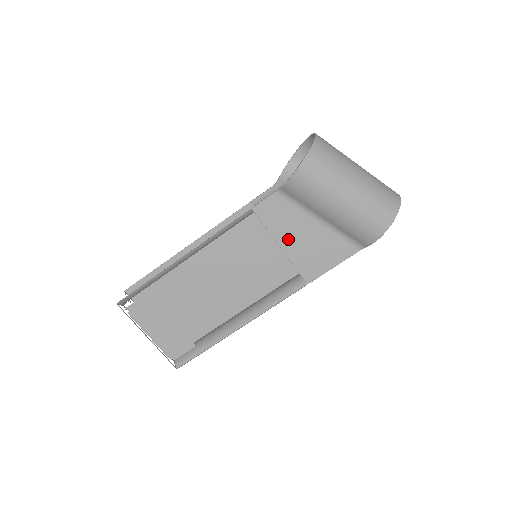
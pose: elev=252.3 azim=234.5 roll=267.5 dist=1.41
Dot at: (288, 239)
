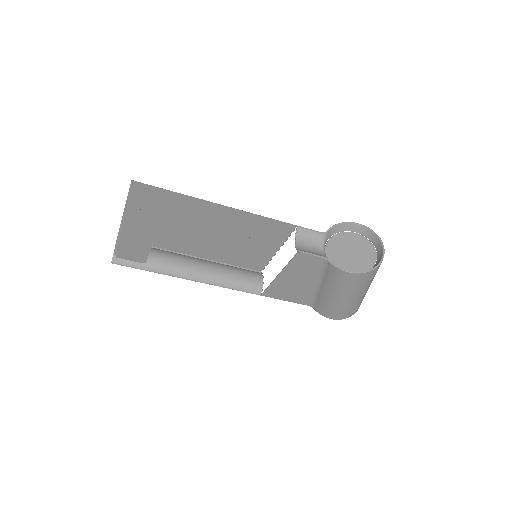
Dot at: (289, 276)
